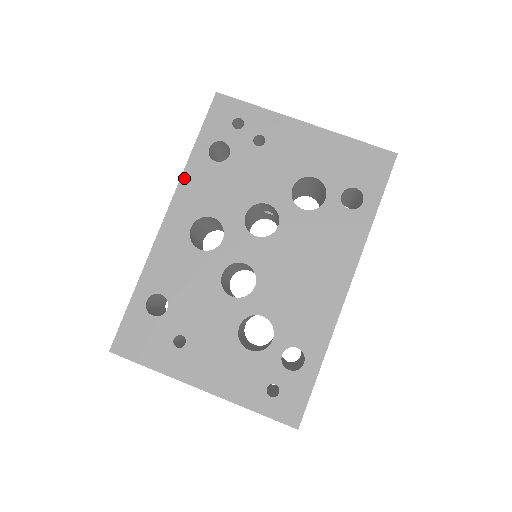
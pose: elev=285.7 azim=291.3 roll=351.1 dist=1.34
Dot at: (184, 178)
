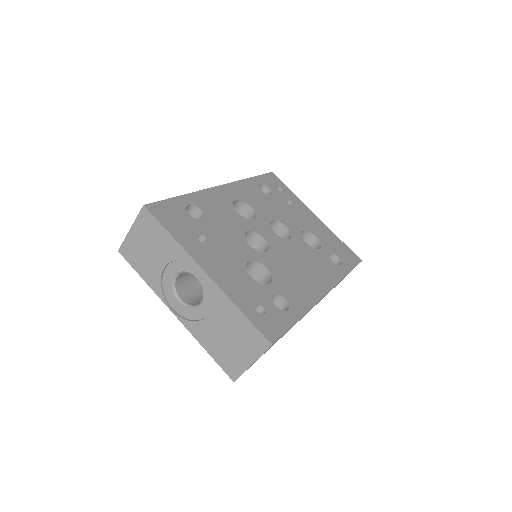
Dot at: (241, 182)
